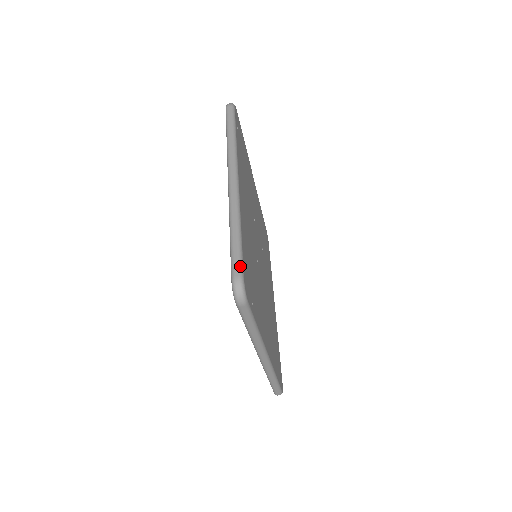
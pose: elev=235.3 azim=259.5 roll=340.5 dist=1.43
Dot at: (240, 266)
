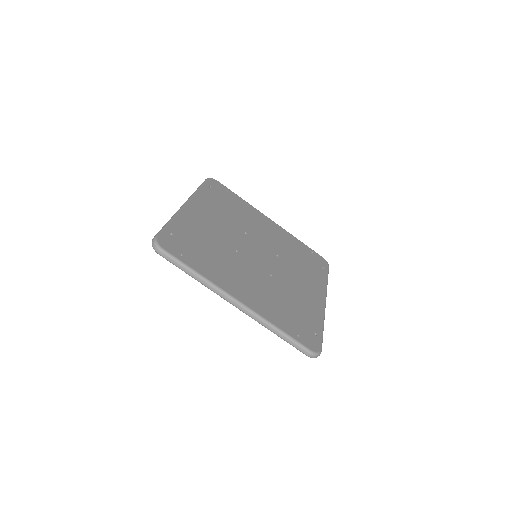
Dot at: (158, 233)
